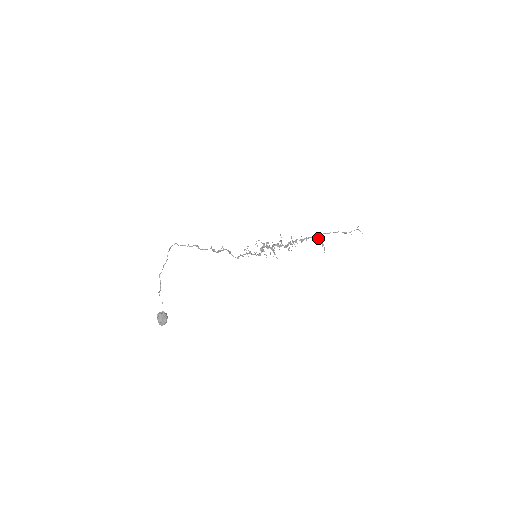
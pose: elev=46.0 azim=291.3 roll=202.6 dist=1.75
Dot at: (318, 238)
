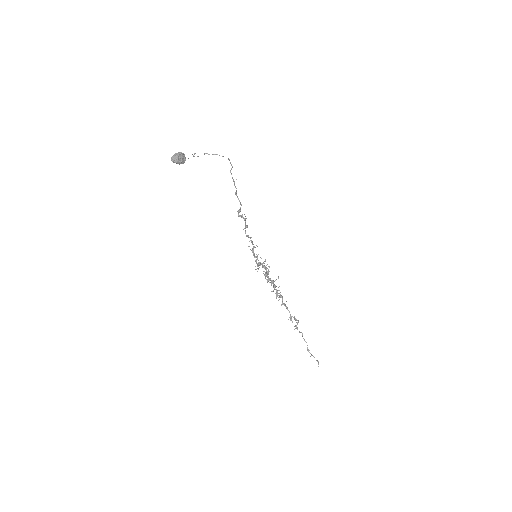
Dot at: occluded
